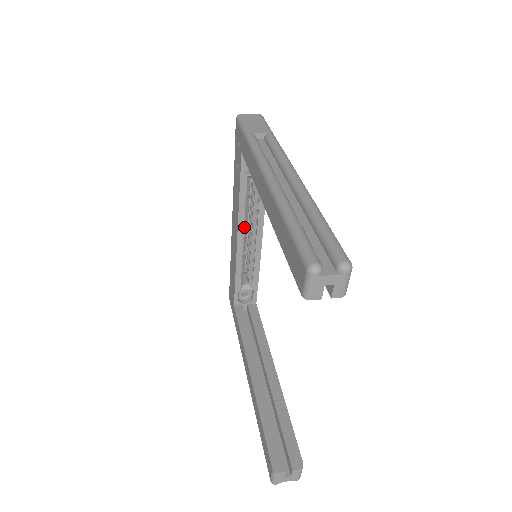
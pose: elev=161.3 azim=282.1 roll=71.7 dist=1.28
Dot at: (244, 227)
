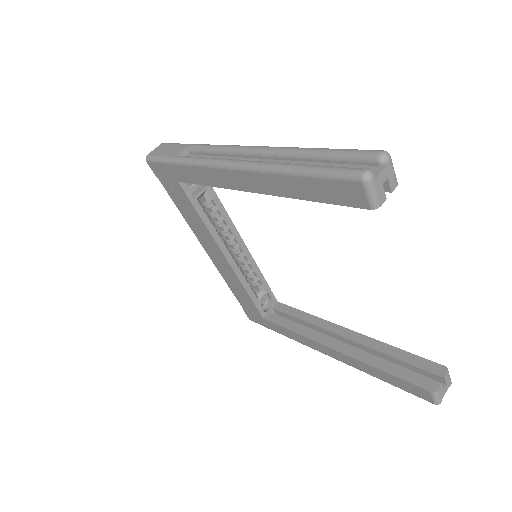
Dot at: (224, 244)
